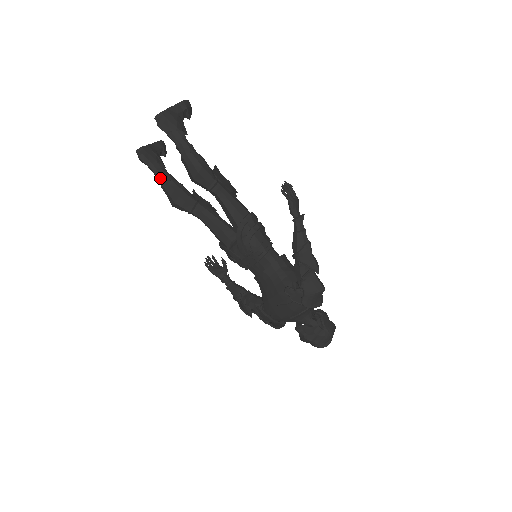
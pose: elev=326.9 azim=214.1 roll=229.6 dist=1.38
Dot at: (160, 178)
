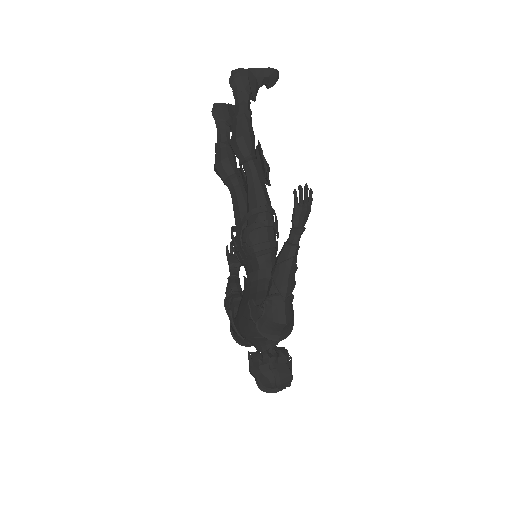
Dot at: (218, 138)
